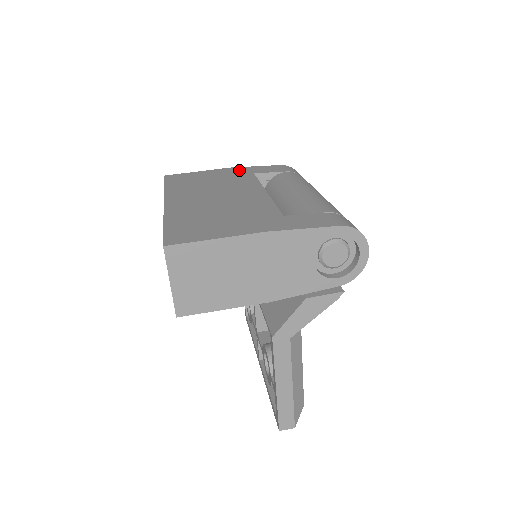
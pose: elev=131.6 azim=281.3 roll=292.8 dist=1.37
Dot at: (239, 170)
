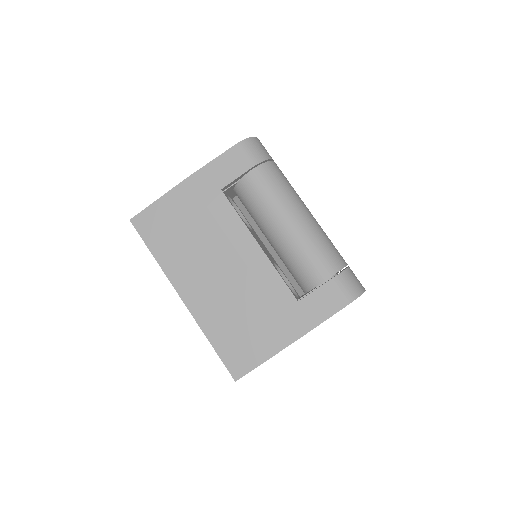
Dot at: (201, 185)
